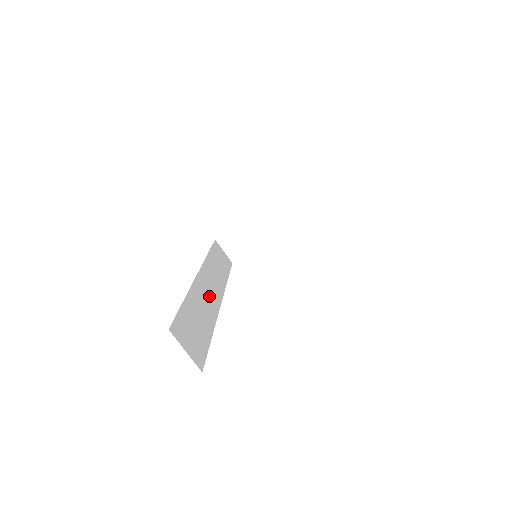
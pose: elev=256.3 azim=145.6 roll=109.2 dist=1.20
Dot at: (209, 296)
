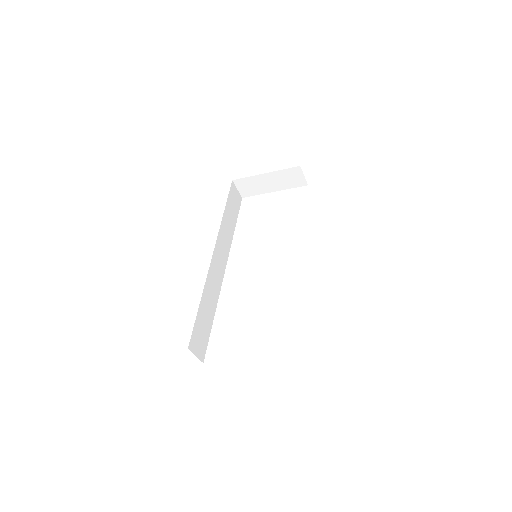
Dot at: (217, 276)
